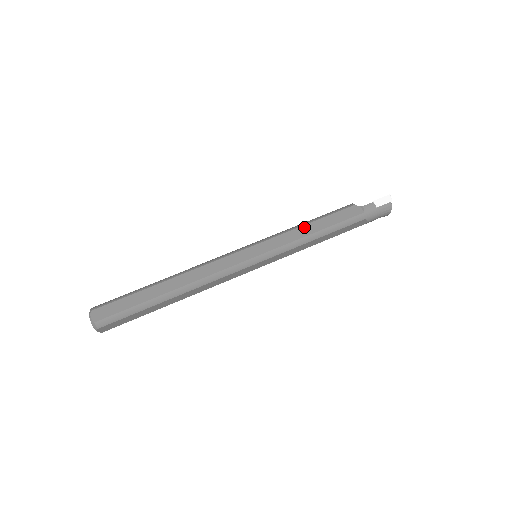
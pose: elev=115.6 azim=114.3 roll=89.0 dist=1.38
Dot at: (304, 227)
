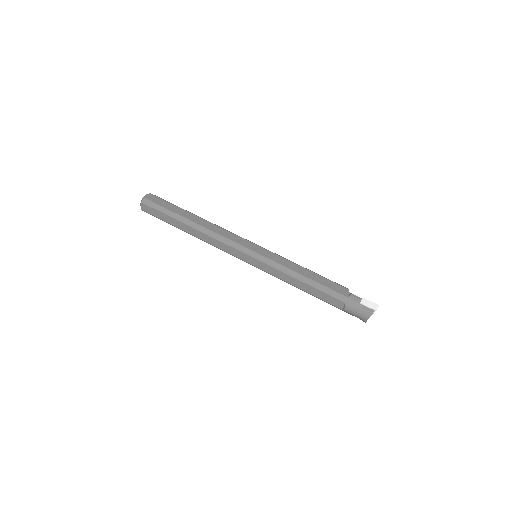
Dot at: (300, 267)
